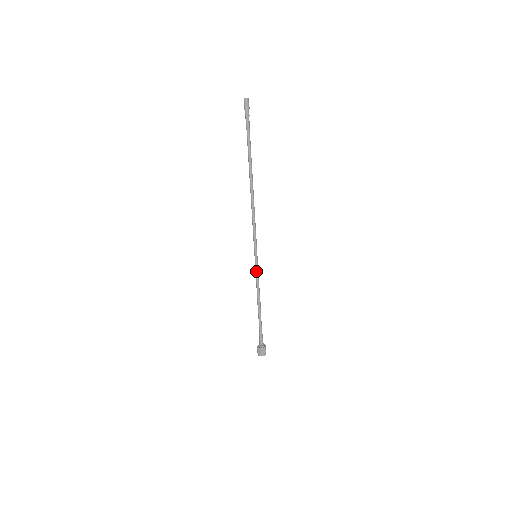
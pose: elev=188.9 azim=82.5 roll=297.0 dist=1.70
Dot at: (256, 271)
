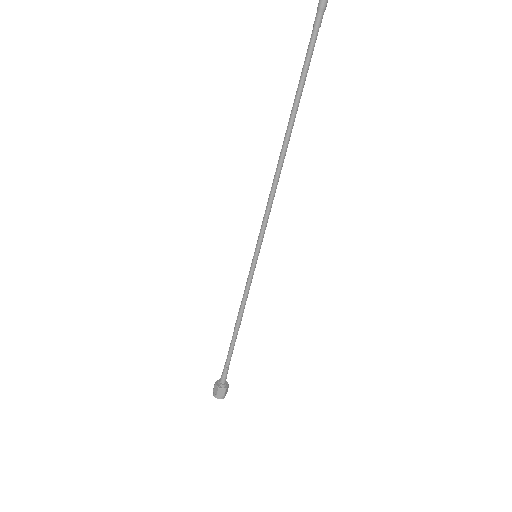
Dot at: (250, 279)
